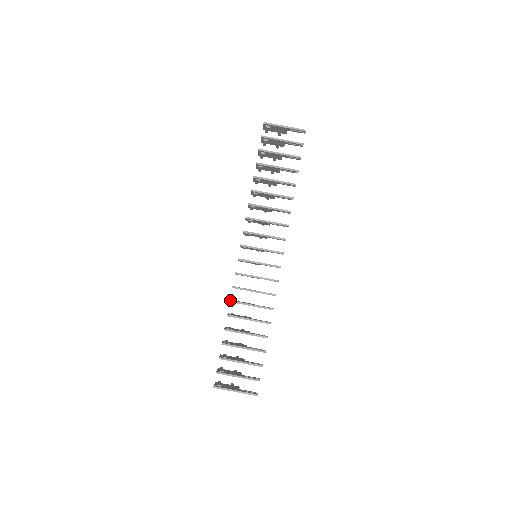
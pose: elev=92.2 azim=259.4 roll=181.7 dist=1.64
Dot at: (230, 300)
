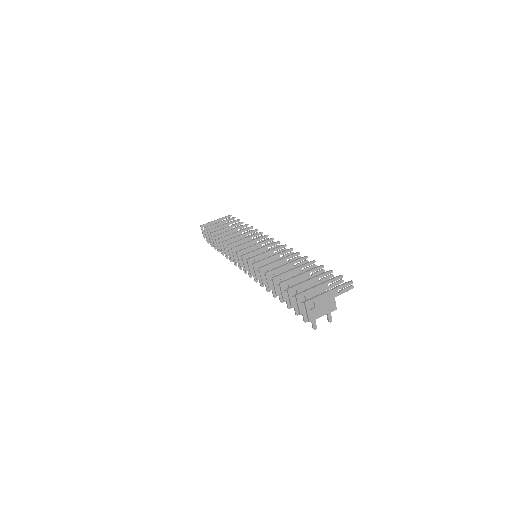
Dot at: (258, 268)
